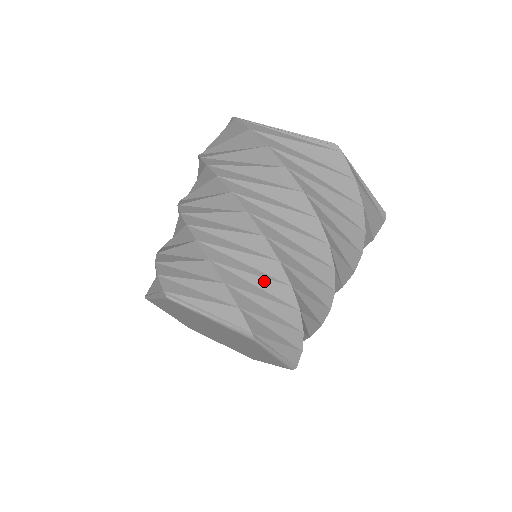
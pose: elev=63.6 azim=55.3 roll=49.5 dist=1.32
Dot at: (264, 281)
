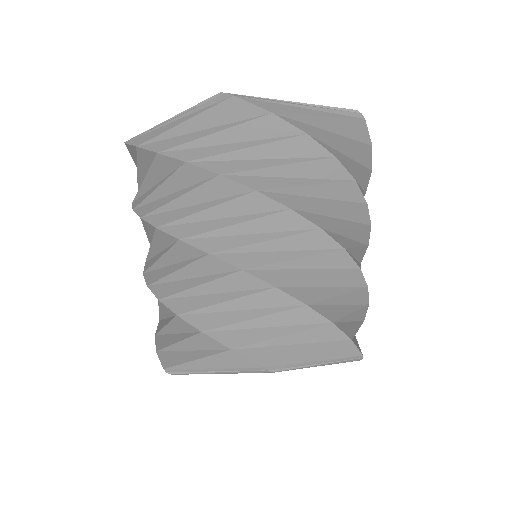
Dot at: (244, 300)
